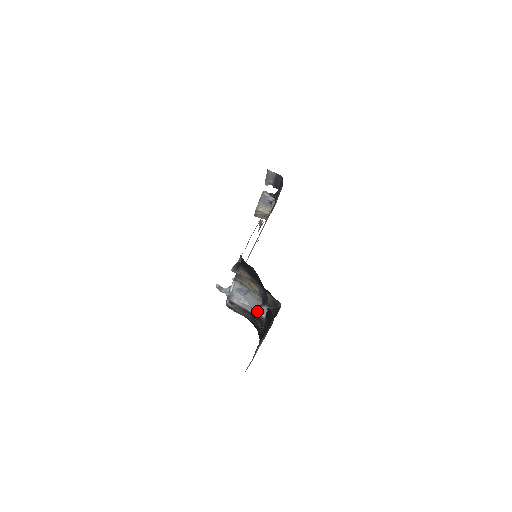
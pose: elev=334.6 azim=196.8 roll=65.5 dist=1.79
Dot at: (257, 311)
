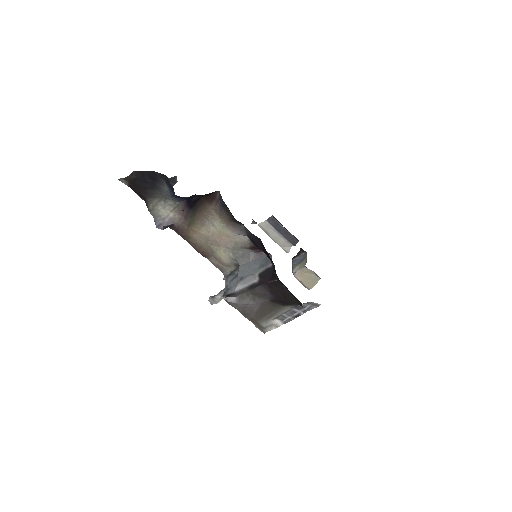
Dot at: occluded
